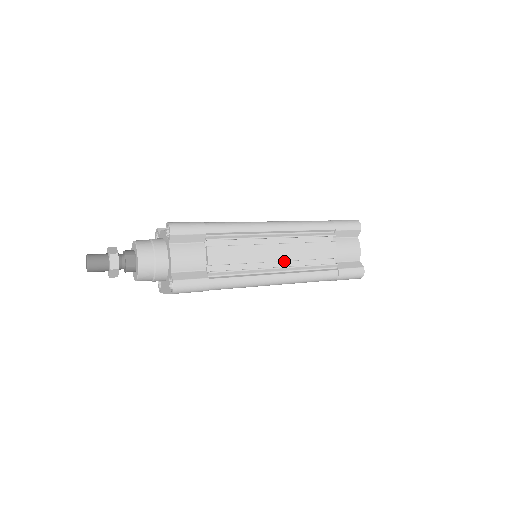
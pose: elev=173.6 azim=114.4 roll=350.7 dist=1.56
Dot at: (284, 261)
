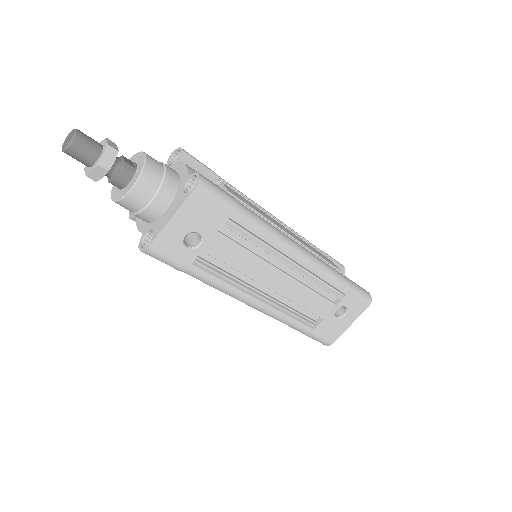
Dot at: occluded
